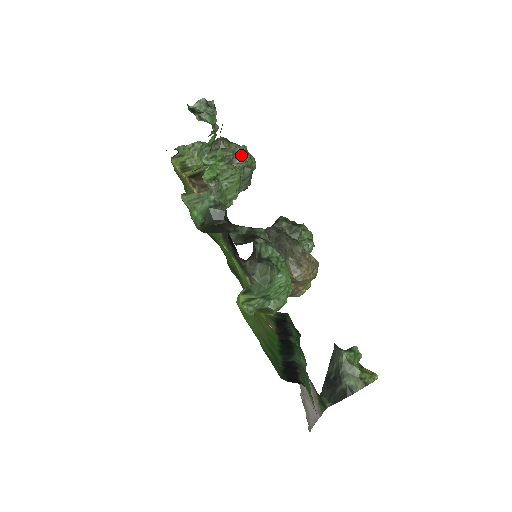
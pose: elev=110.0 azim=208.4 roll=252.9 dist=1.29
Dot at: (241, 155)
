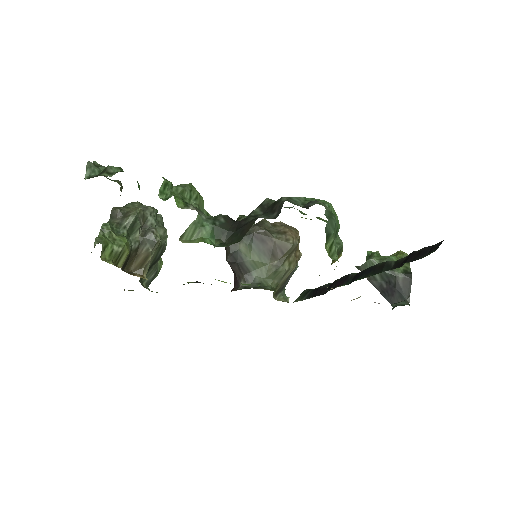
Dot at: (145, 206)
